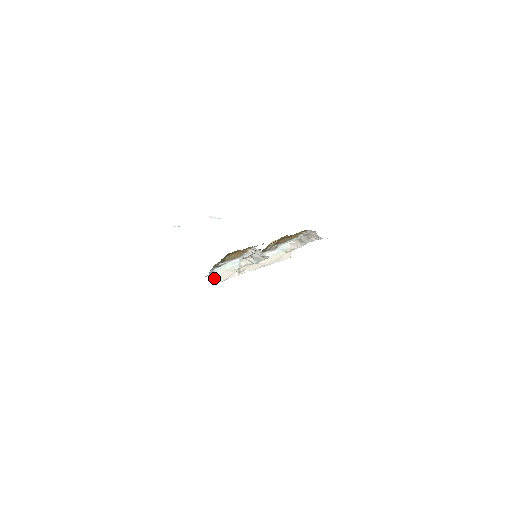
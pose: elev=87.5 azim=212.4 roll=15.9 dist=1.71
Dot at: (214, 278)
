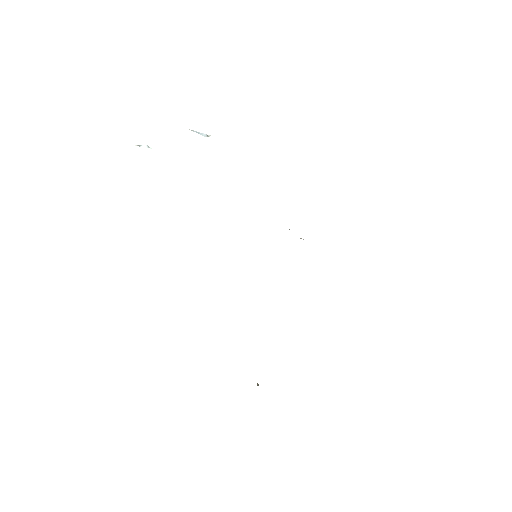
Dot at: occluded
